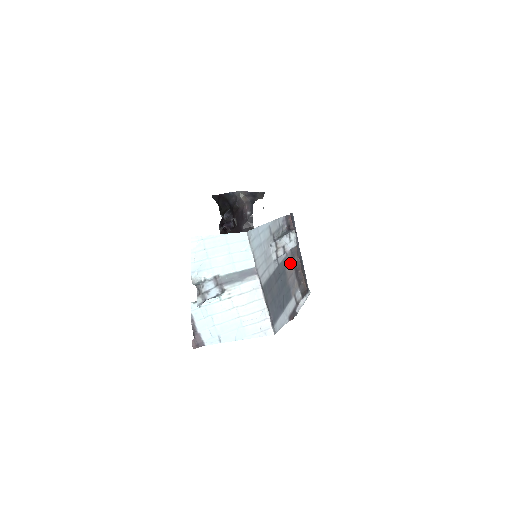
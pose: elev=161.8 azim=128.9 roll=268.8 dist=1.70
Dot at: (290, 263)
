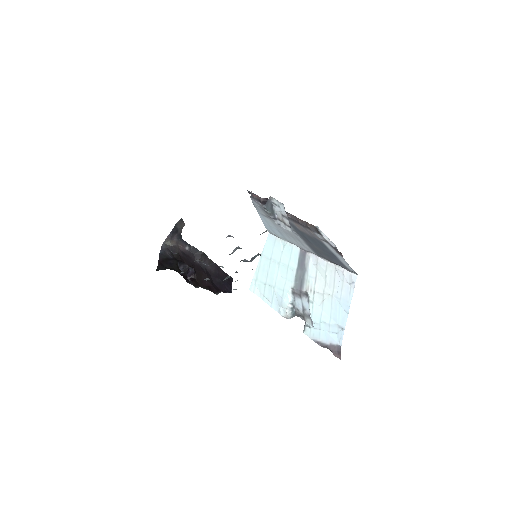
Dot at: (292, 223)
